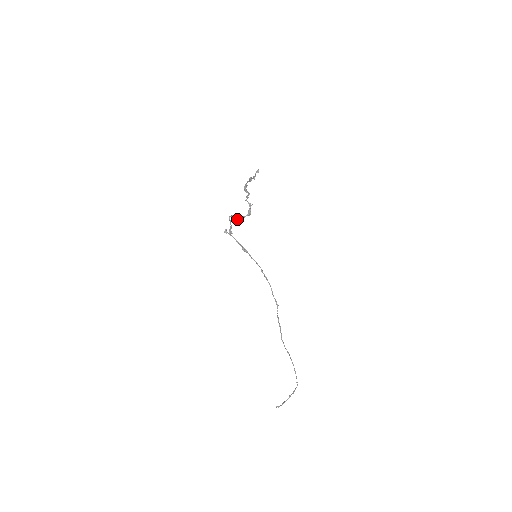
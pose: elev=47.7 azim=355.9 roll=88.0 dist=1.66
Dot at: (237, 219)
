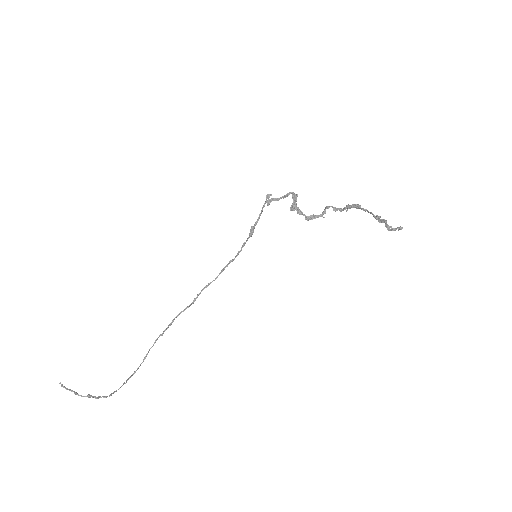
Dot at: (295, 205)
